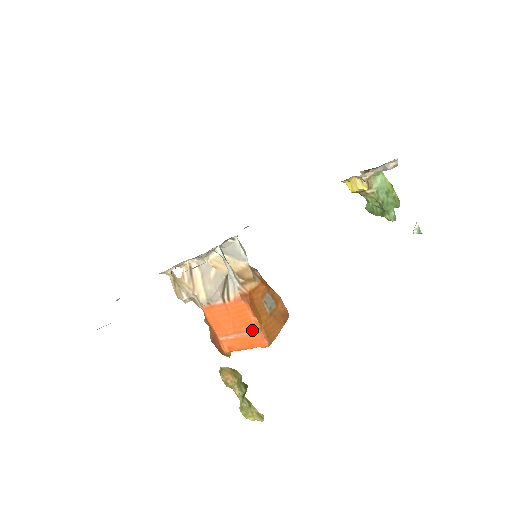
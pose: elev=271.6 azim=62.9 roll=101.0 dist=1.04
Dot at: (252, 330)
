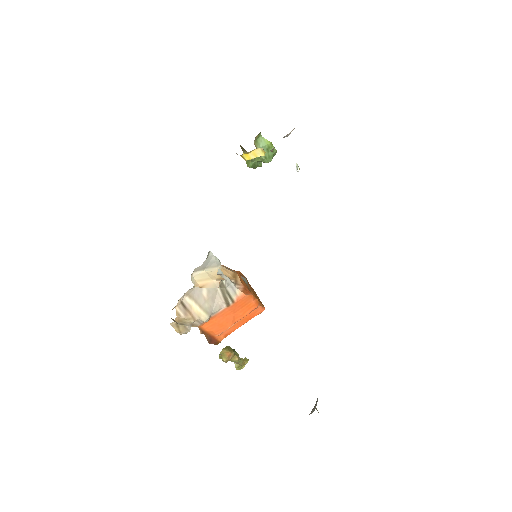
Dot at: (254, 309)
